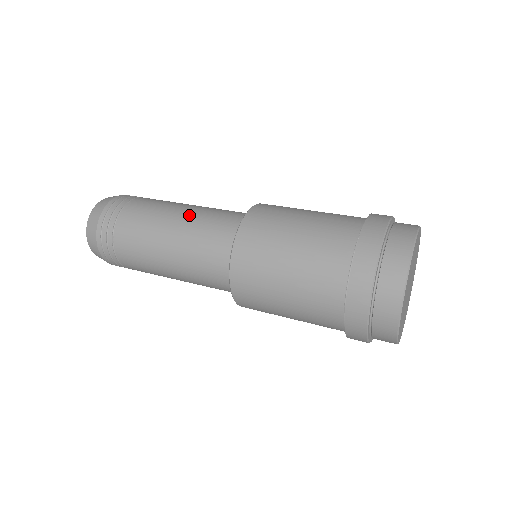
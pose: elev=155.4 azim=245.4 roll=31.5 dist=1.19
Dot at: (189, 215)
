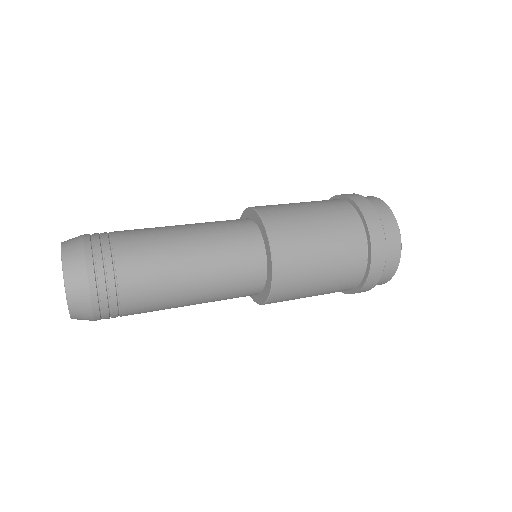
Dot at: (196, 229)
